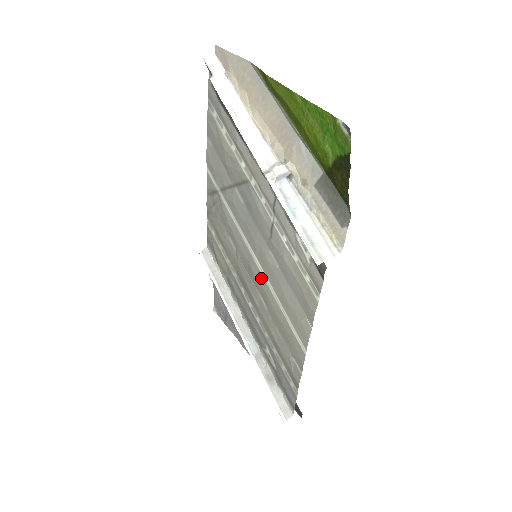
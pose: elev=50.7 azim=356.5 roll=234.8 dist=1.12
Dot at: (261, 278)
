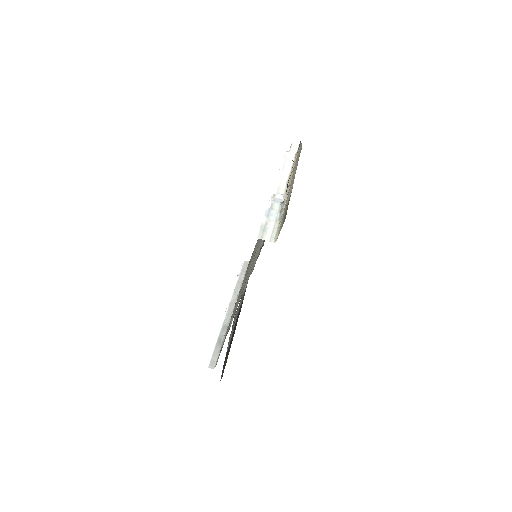
Dot at: (249, 268)
